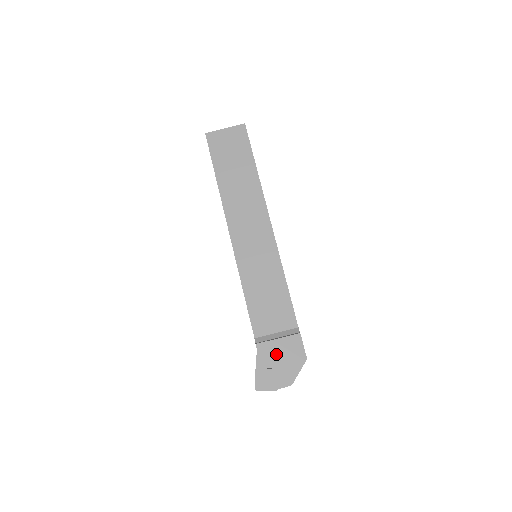
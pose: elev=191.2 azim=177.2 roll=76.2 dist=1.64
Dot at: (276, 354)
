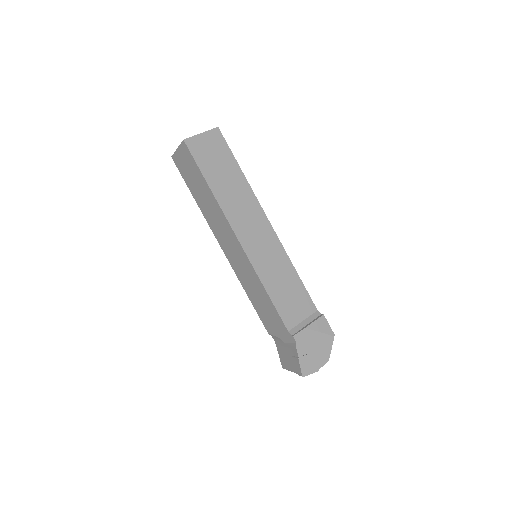
Dot at: (311, 339)
